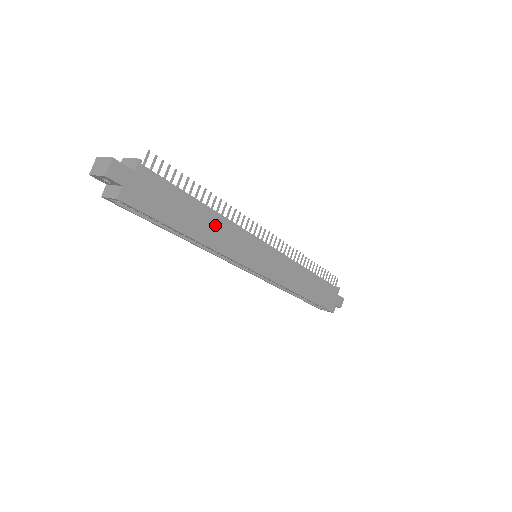
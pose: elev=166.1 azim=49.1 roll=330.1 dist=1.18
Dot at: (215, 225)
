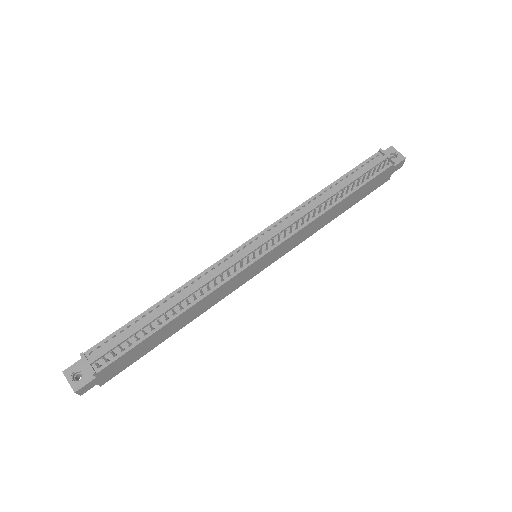
Dot at: (193, 311)
